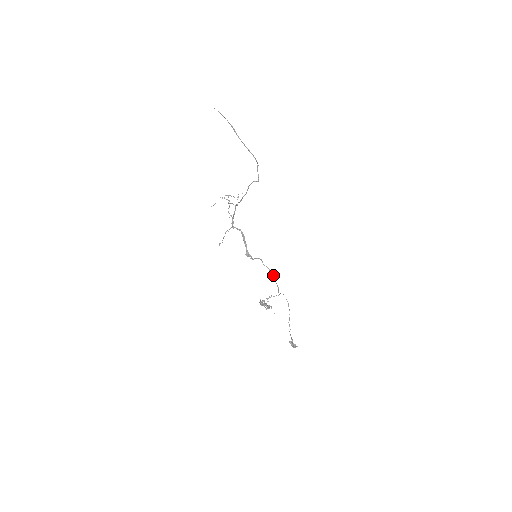
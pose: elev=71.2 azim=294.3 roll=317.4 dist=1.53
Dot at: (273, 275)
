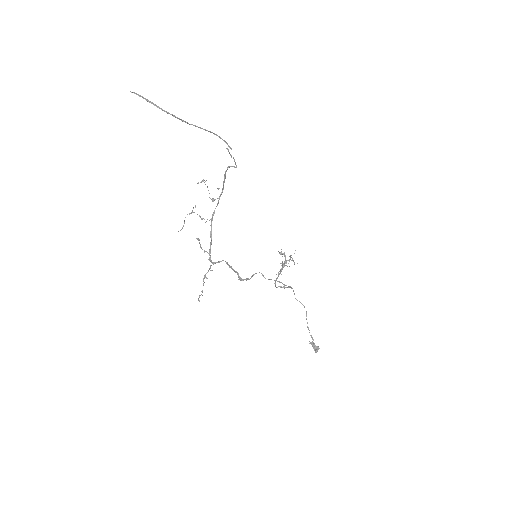
Dot at: (280, 282)
